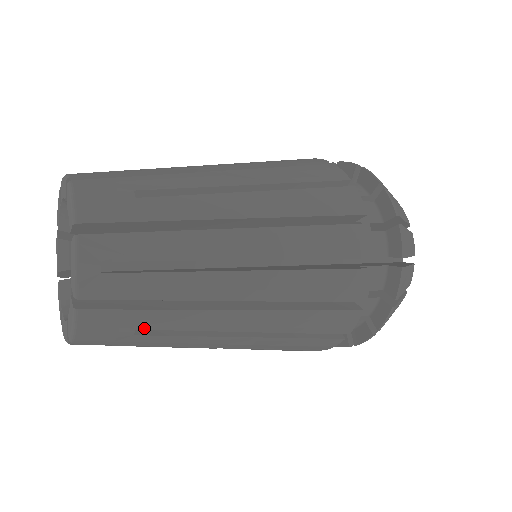
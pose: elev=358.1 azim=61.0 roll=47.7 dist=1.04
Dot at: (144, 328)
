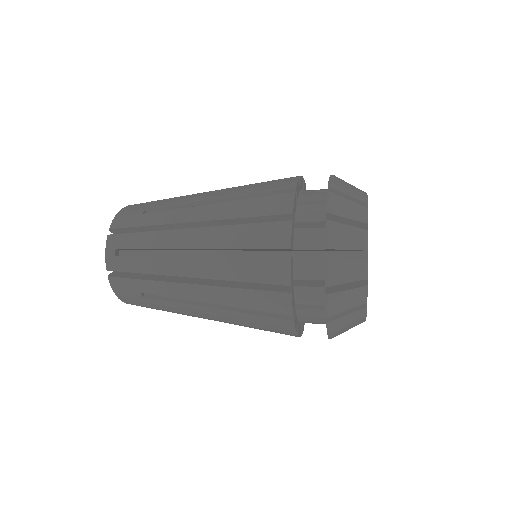
Dot at: (145, 292)
